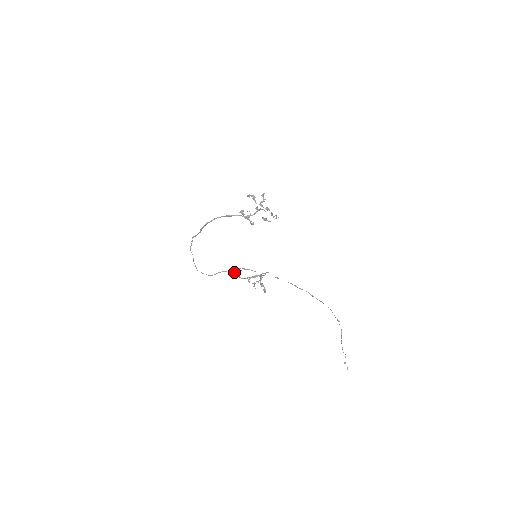
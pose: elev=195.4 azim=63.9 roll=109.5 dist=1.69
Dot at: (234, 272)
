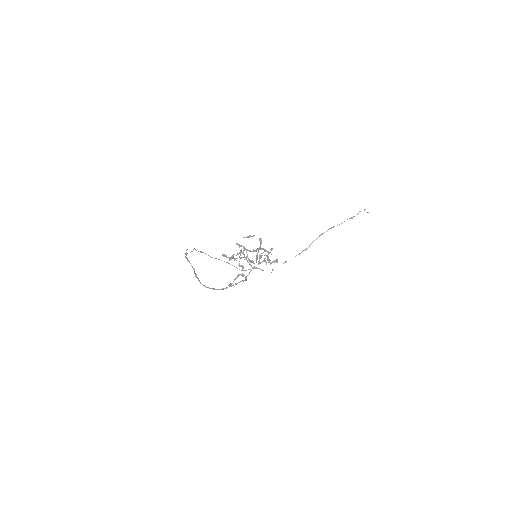
Dot at: occluded
